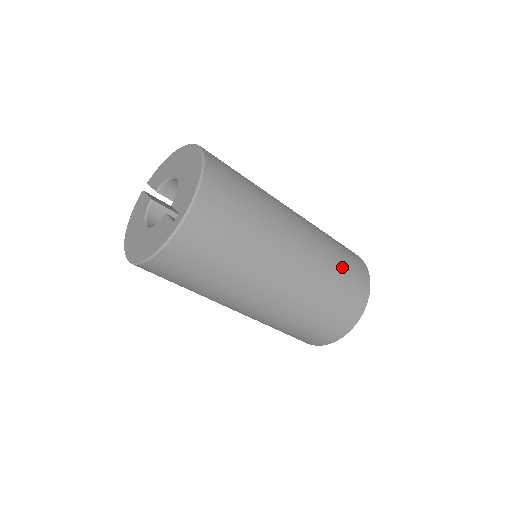
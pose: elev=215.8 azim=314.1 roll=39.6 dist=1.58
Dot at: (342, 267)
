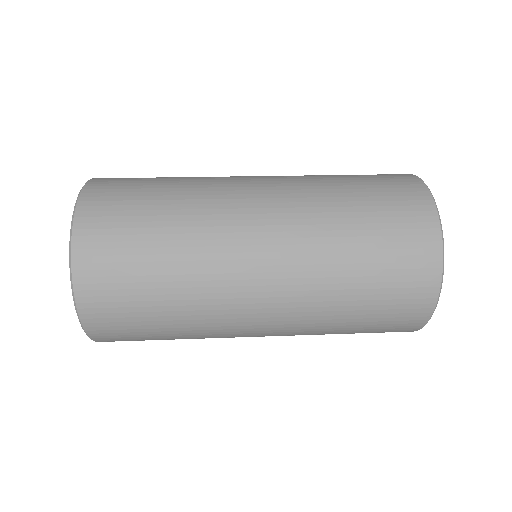
Dot at: (365, 252)
